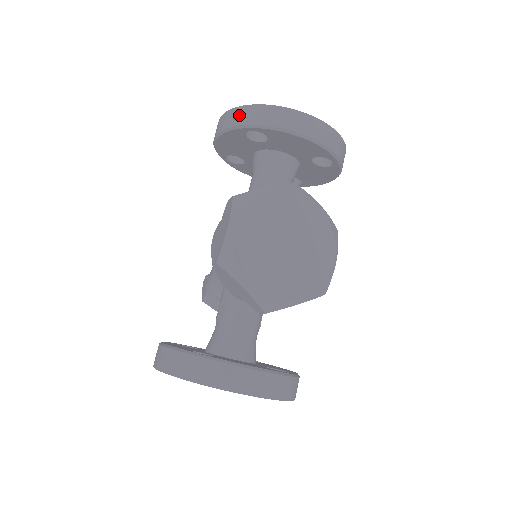
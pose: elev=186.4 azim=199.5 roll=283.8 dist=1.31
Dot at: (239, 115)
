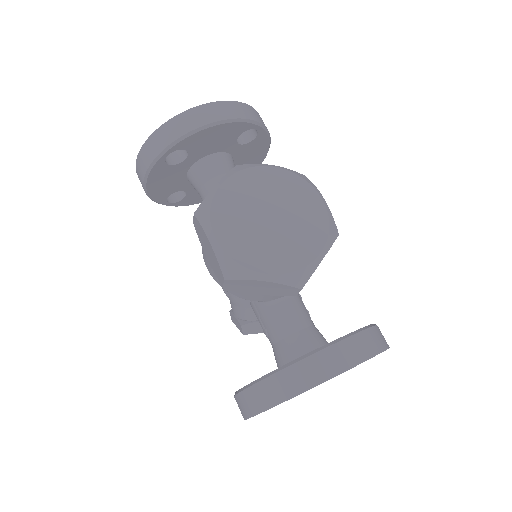
Dot at: (148, 151)
